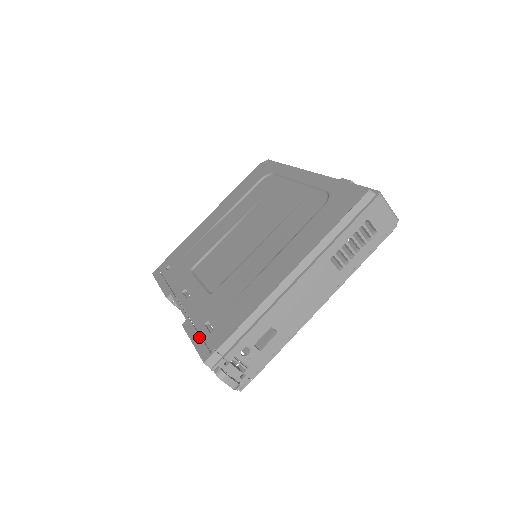
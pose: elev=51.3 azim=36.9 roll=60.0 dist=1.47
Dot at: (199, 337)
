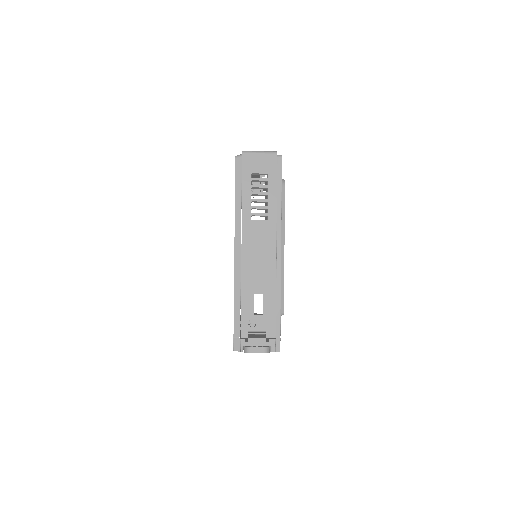
Dot at: occluded
